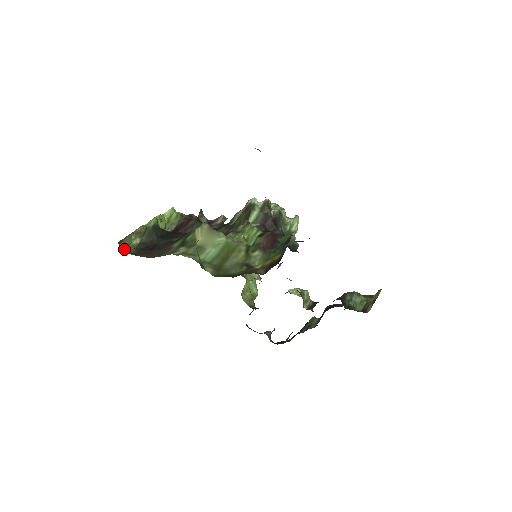
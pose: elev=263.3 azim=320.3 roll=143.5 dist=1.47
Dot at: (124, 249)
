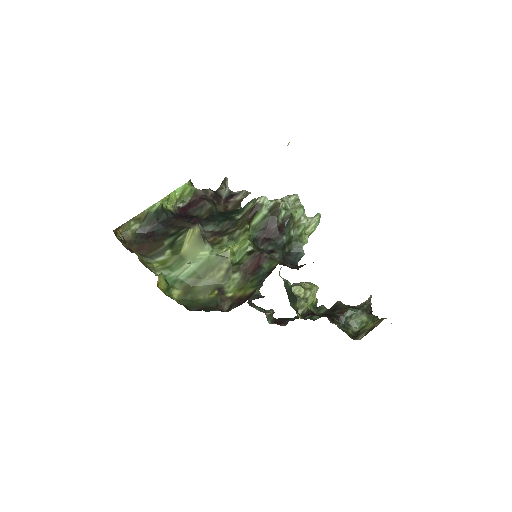
Dot at: (121, 235)
